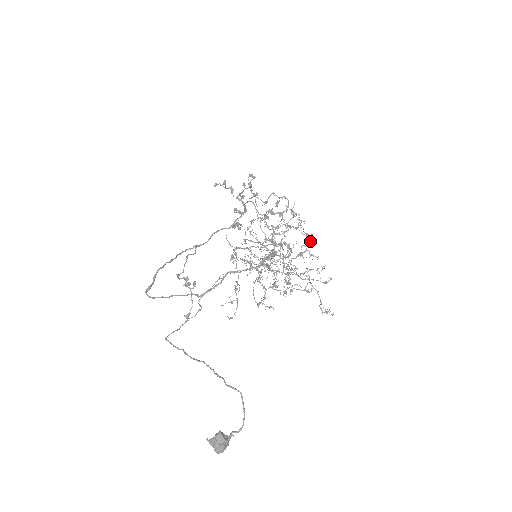
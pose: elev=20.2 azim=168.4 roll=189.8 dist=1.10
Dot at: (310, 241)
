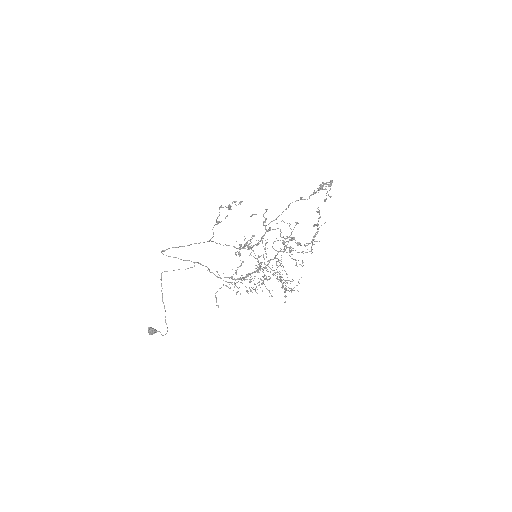
Dot at: (287, 283)
